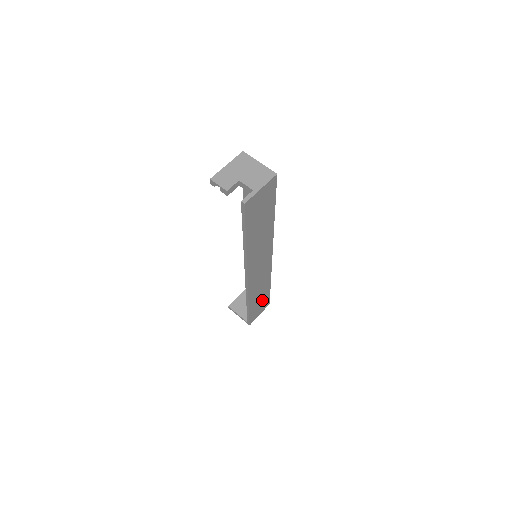
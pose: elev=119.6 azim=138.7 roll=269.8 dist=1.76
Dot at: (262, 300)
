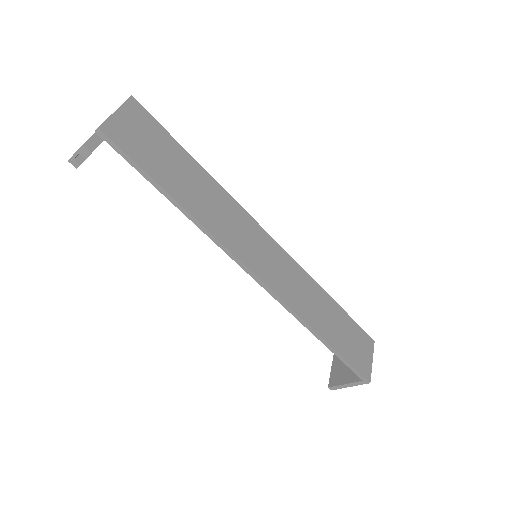
Dot at: (346, 330)
